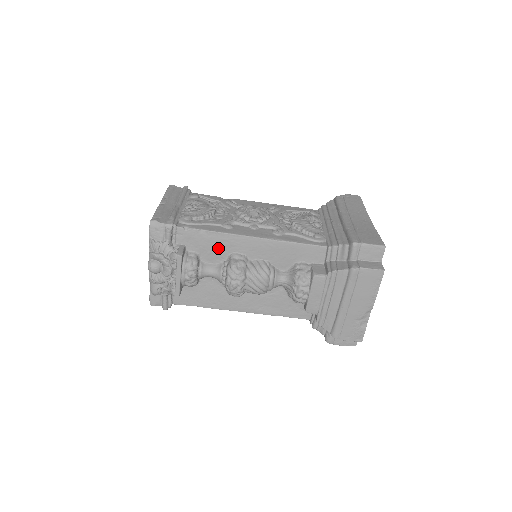
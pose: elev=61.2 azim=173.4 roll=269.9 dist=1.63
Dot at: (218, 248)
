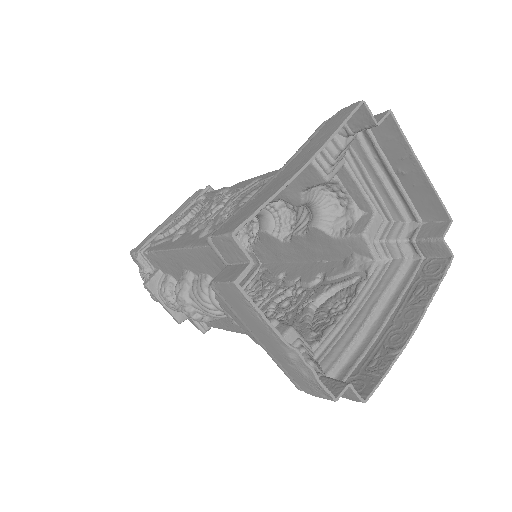
Dot at: (173, 267)
